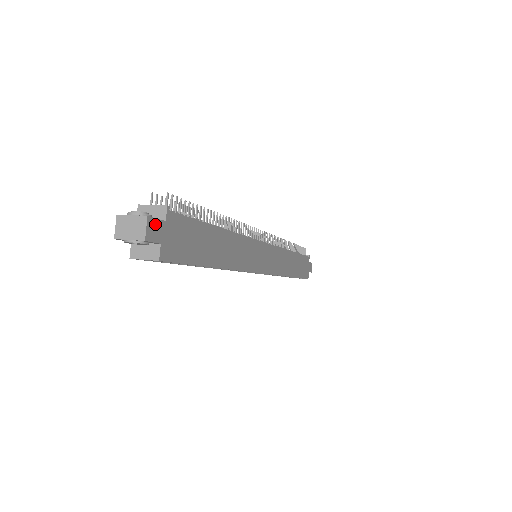
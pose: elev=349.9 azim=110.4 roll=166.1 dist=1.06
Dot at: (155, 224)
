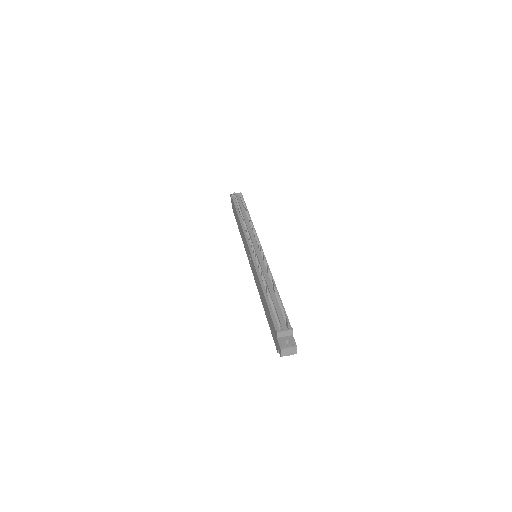
Dot at: (295, 343)
